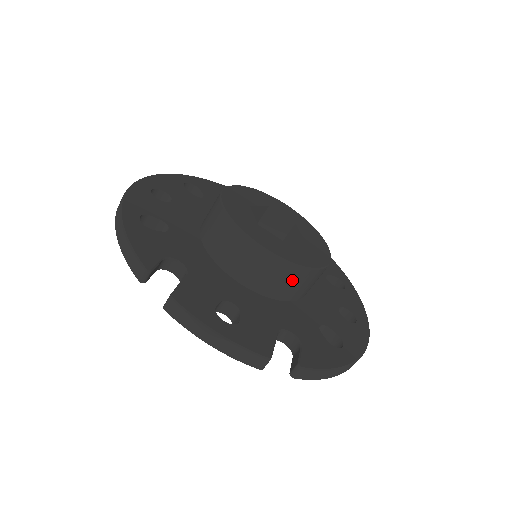
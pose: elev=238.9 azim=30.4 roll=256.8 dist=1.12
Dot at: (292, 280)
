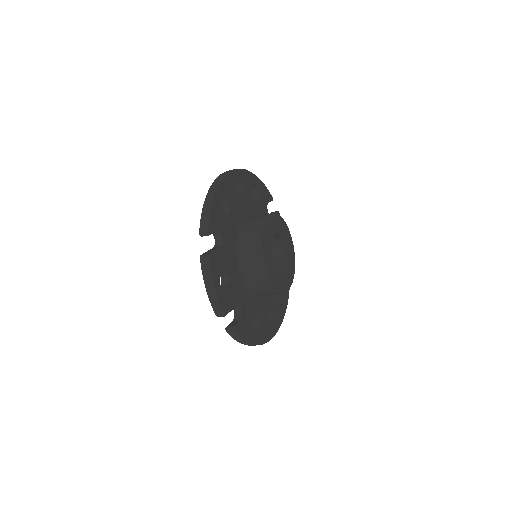
Dot at: (263, 287)
